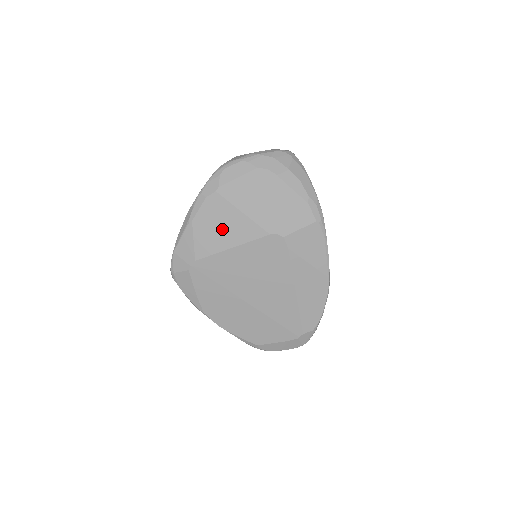
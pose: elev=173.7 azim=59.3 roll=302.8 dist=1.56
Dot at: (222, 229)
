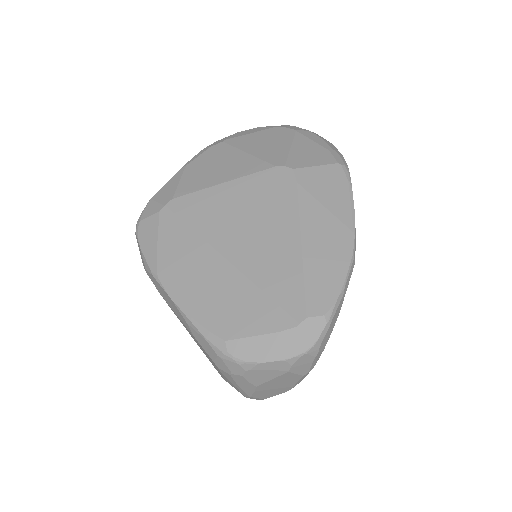
Dot at: (218, 168)
